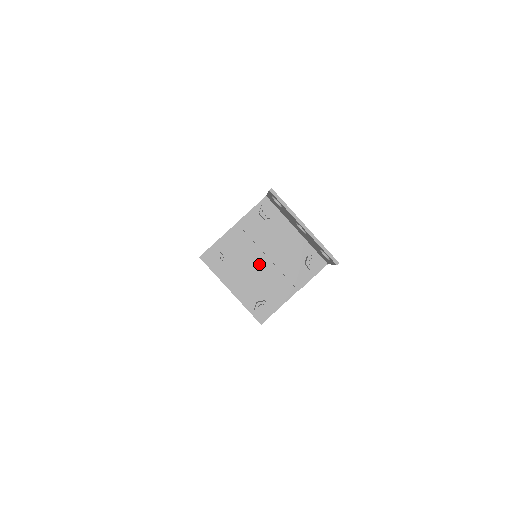
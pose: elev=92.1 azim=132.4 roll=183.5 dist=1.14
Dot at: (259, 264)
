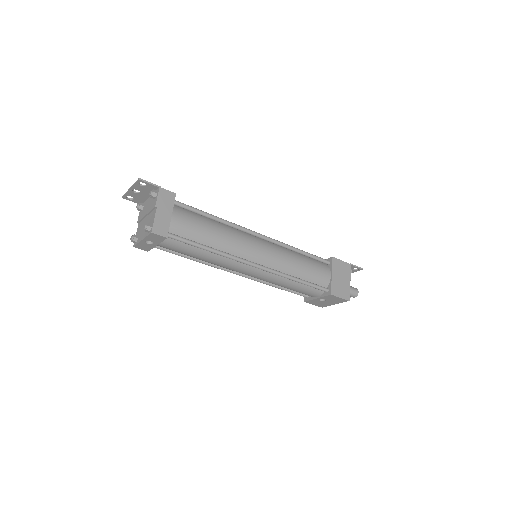
Dot at: (146, 221)
